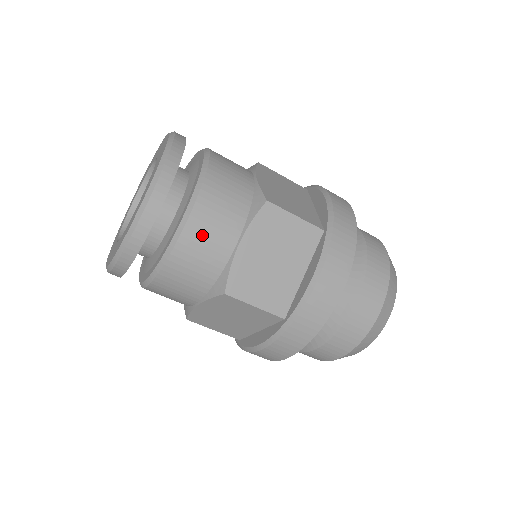
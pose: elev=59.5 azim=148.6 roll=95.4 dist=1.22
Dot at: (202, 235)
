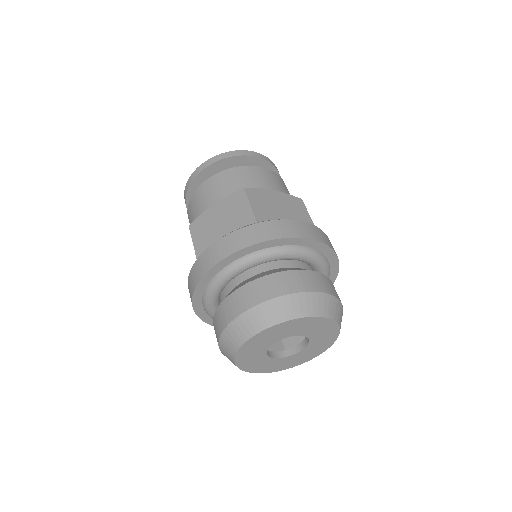
Dot at: (260, 174)
